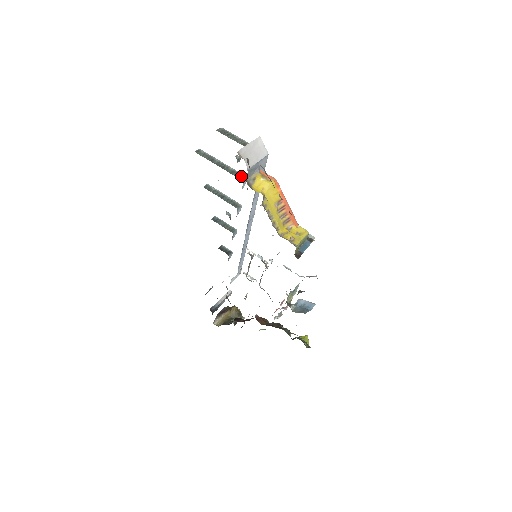
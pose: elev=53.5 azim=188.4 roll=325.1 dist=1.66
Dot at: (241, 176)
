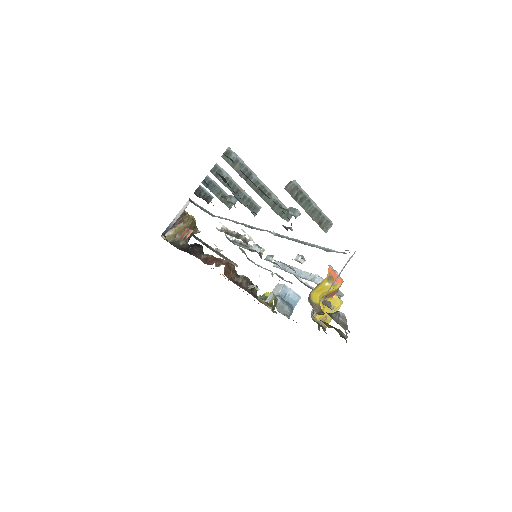
Dot at: (285, 213)
